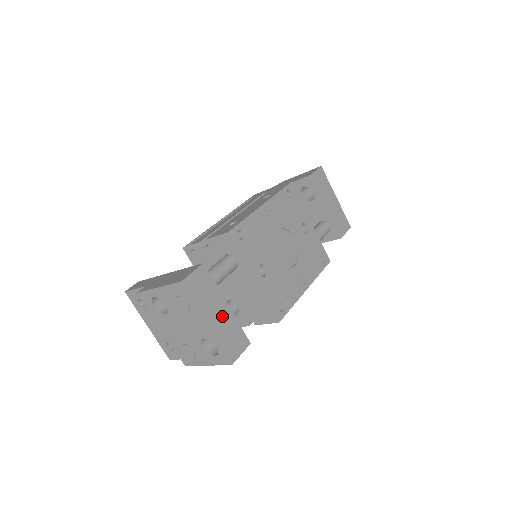
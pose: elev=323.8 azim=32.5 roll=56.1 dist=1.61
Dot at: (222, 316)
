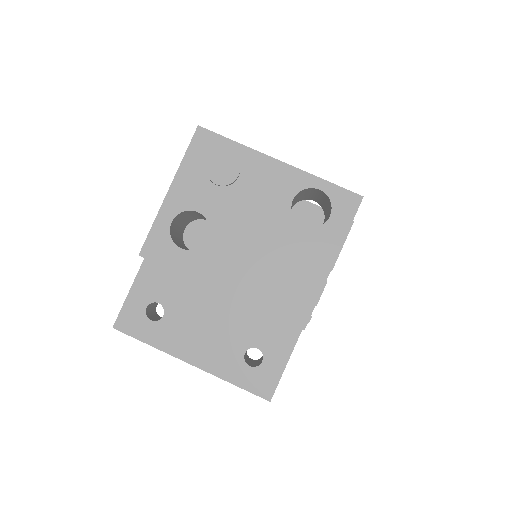
Dot at: occluded
